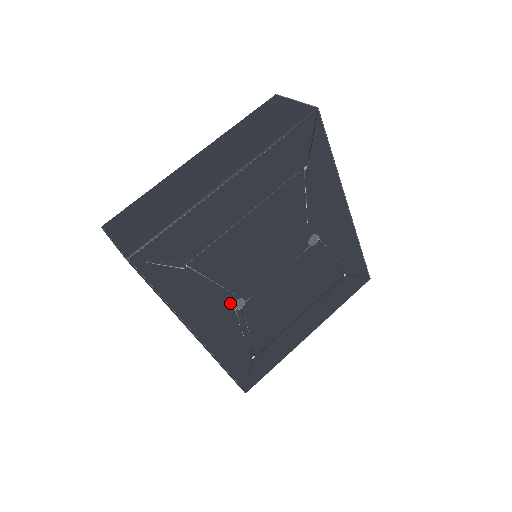
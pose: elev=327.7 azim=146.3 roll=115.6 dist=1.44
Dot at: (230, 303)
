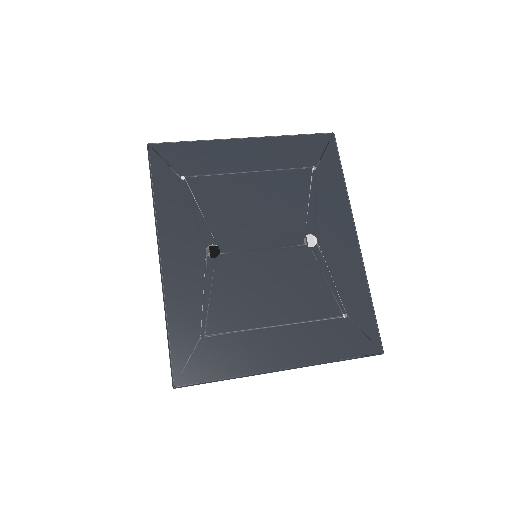
Dot at: (205, 243)
